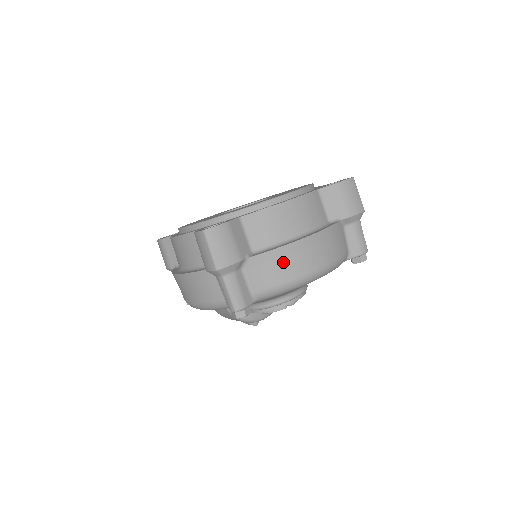
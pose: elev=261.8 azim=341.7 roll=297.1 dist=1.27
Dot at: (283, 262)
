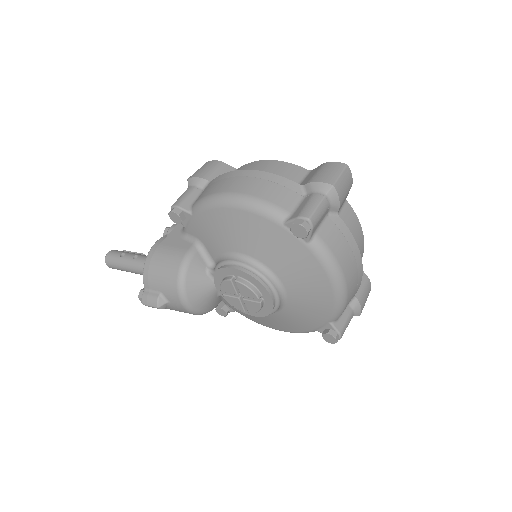
Dot at: (347, 248)
